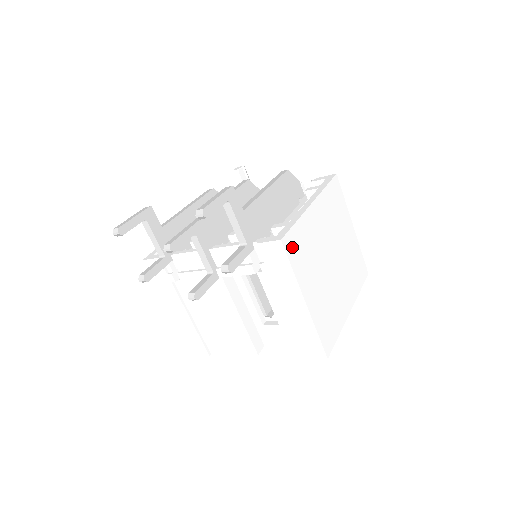
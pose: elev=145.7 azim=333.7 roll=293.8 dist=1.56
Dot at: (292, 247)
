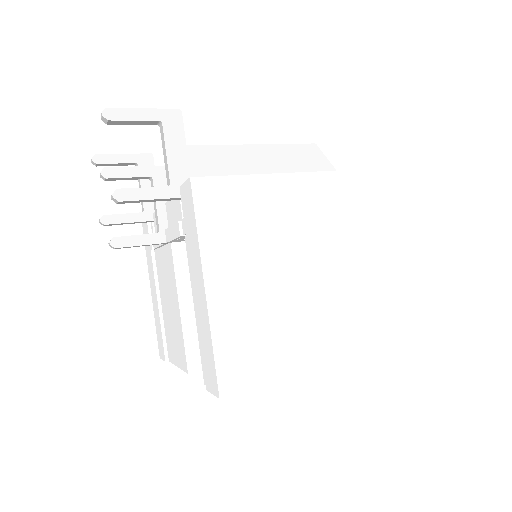
Dot at: (213, 200)
